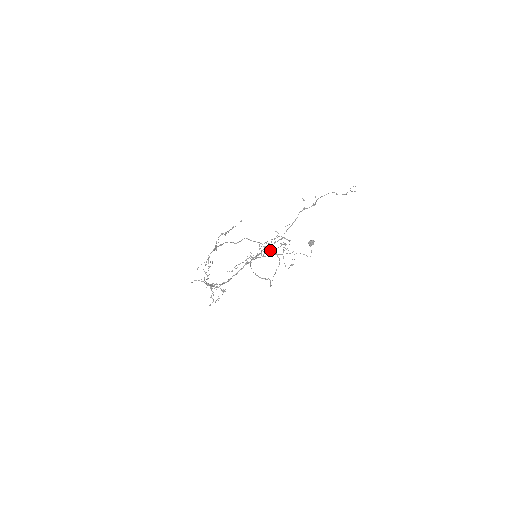
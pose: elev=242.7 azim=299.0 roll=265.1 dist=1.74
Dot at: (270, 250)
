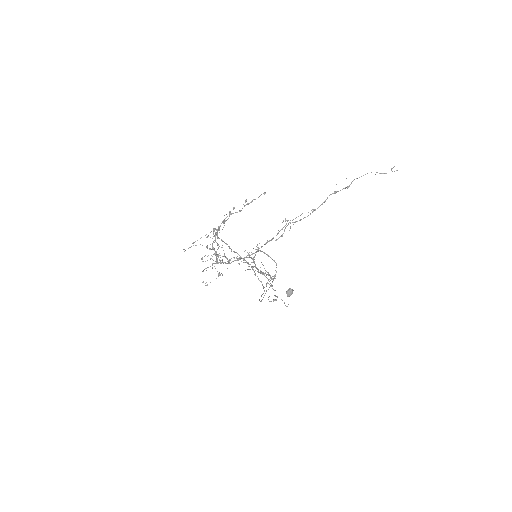
Dot at: occluded
